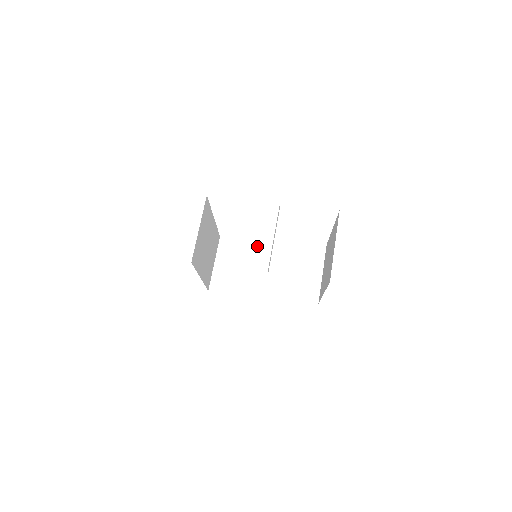
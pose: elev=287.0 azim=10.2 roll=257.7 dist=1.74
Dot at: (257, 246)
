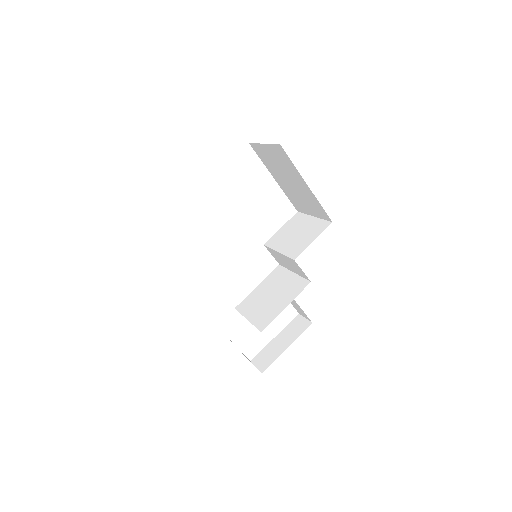
Dot at: (266, 281)
